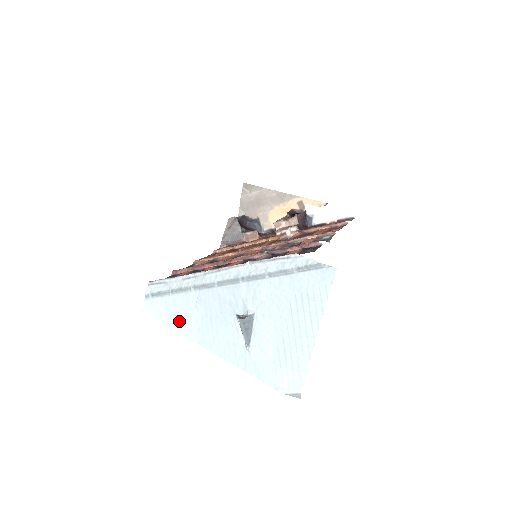
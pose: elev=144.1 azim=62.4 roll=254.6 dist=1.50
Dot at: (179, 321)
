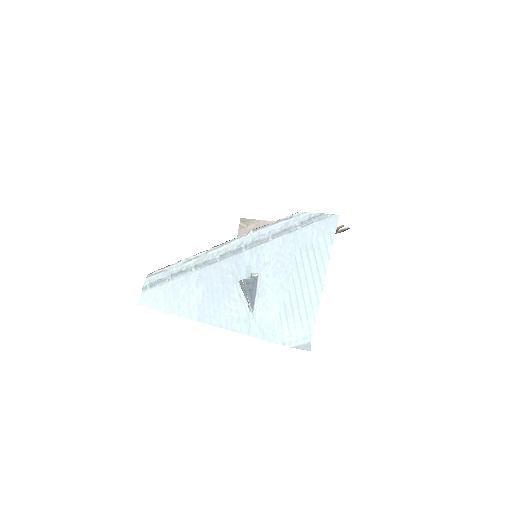
Dot at: (178, 303)
